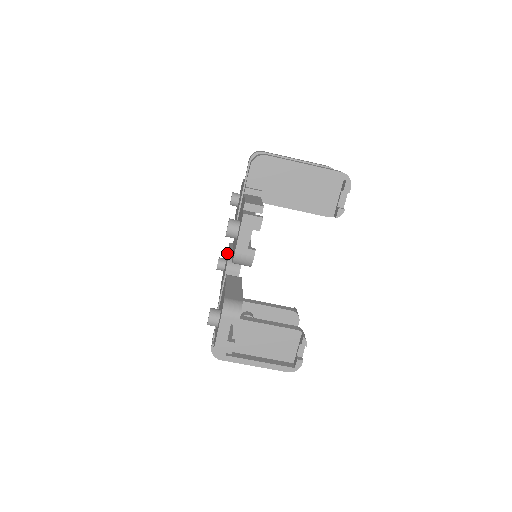
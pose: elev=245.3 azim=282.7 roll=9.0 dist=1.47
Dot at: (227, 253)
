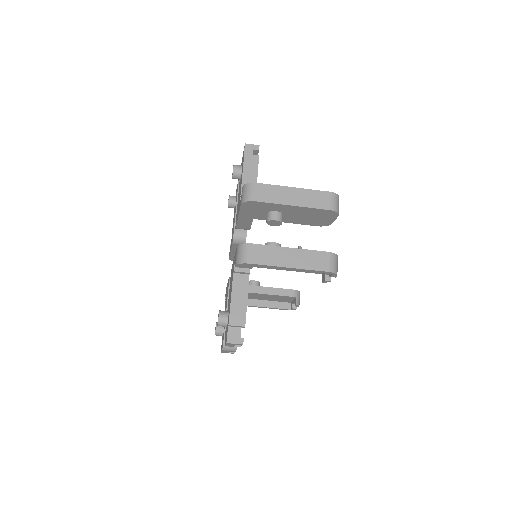
Dot at: occluded
